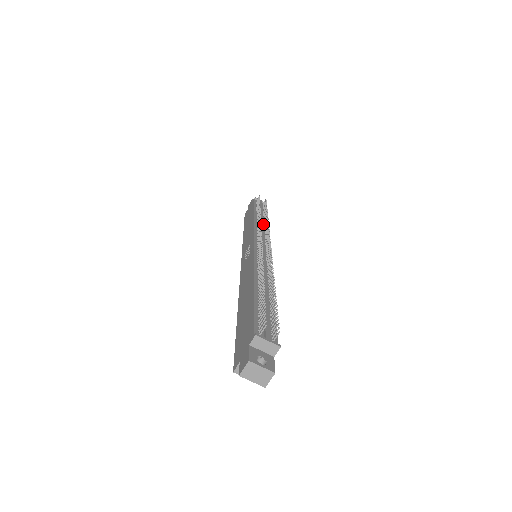
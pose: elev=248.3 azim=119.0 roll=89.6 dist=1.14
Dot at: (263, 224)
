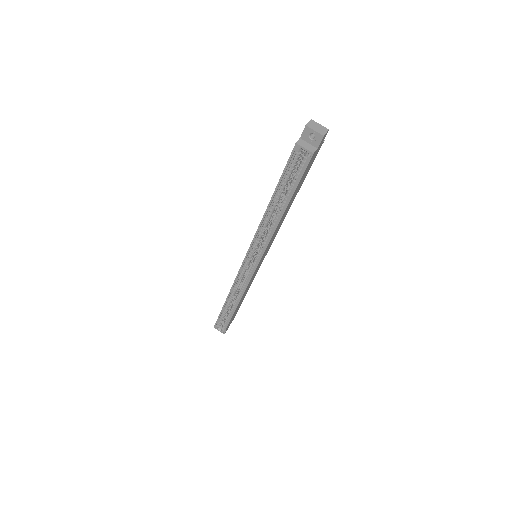
Dot at: occluded
